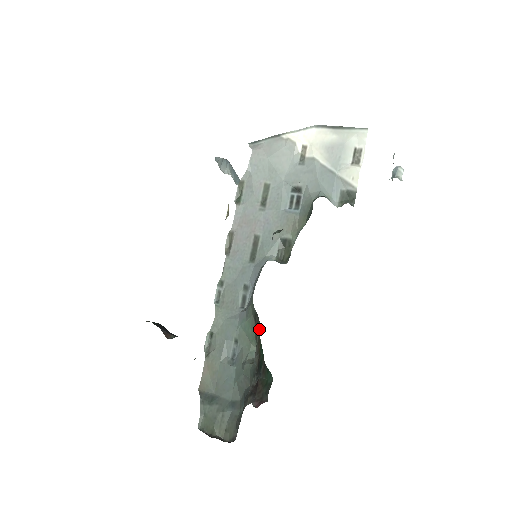
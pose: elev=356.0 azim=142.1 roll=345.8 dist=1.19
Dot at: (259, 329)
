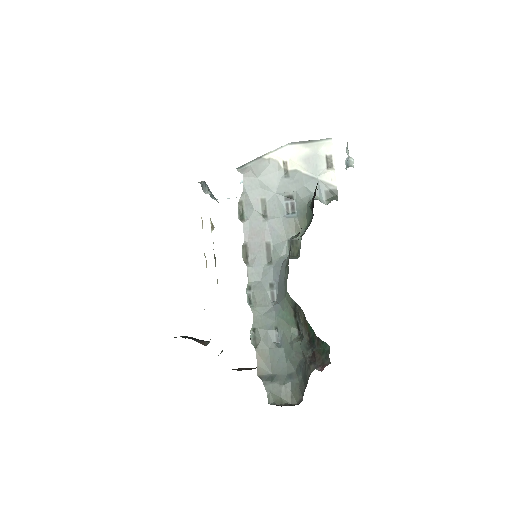
Dot at: (303, 314)
